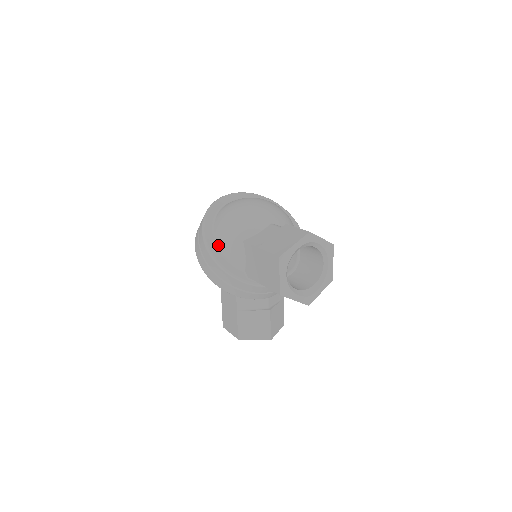
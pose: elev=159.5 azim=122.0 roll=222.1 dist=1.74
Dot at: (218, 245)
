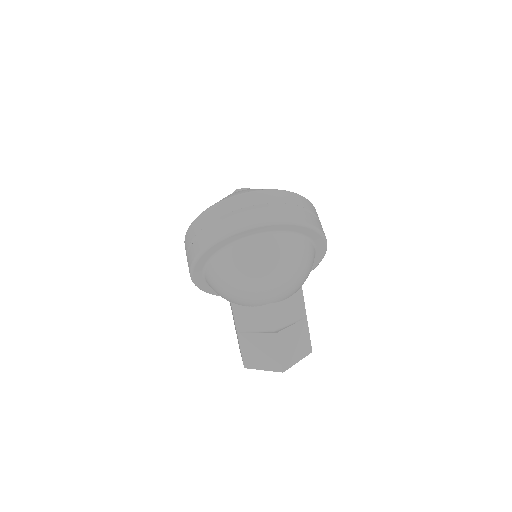
Dot at: (205, 280)
